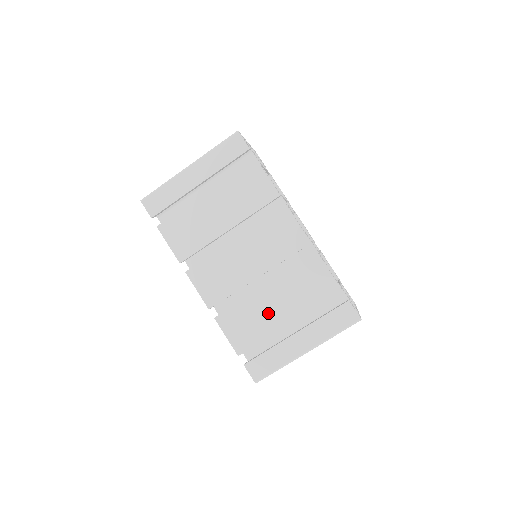
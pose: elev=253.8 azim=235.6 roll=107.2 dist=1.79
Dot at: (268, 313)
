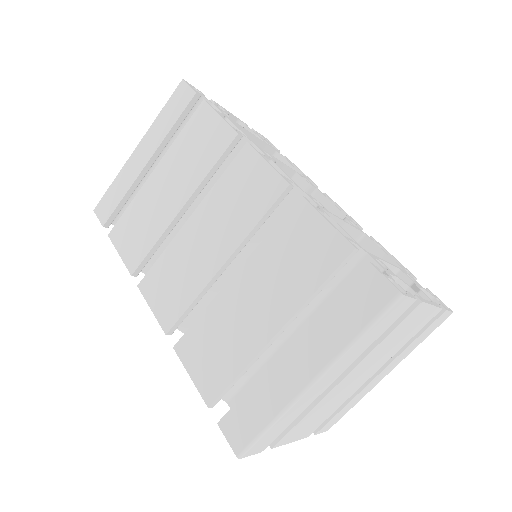
Dot at: (242, 321)
